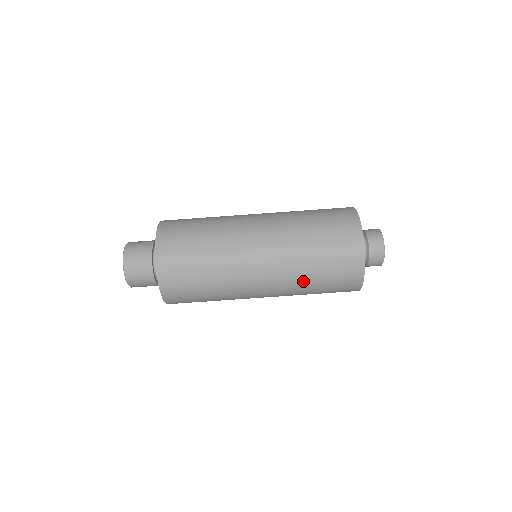
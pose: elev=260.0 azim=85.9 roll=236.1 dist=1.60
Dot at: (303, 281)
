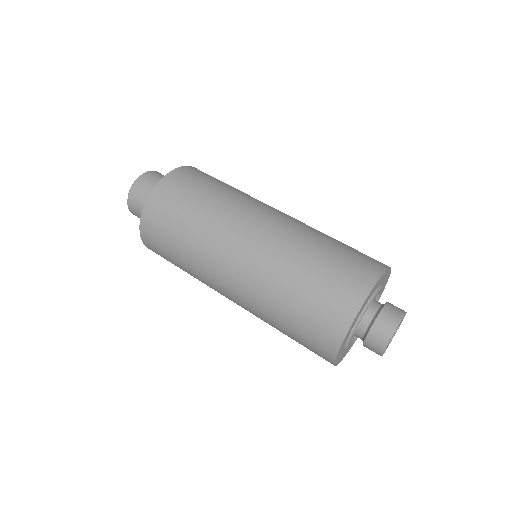
Dot at: (314, 237)
